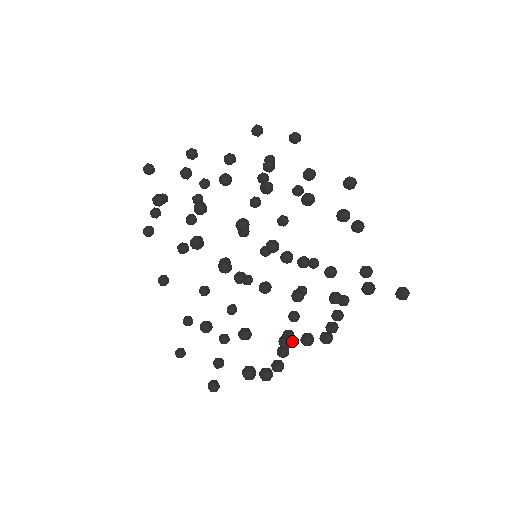
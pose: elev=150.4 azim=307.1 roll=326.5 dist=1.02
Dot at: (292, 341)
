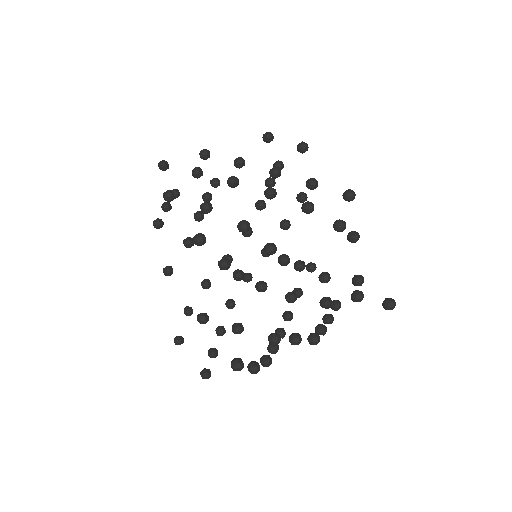
Dot at: (280, 339)
